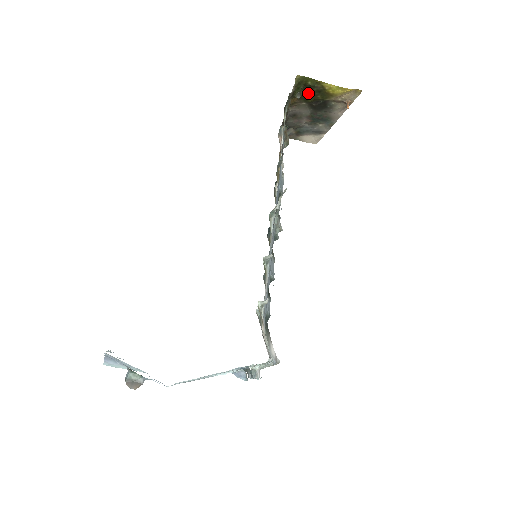
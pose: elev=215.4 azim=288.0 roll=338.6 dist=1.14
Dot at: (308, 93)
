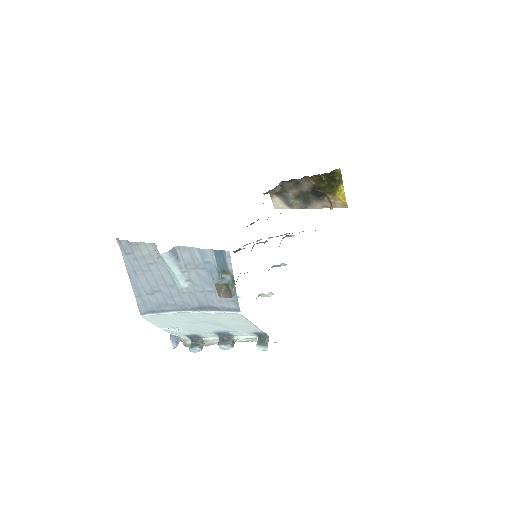
Dot at: (326, 181)
